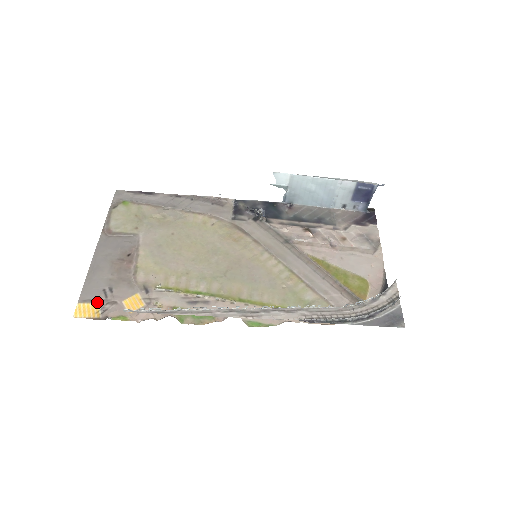
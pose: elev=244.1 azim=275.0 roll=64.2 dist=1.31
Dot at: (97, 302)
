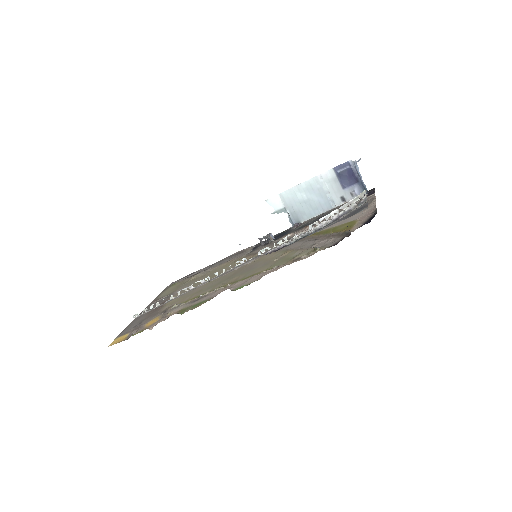
Dot at: (128, 333)
